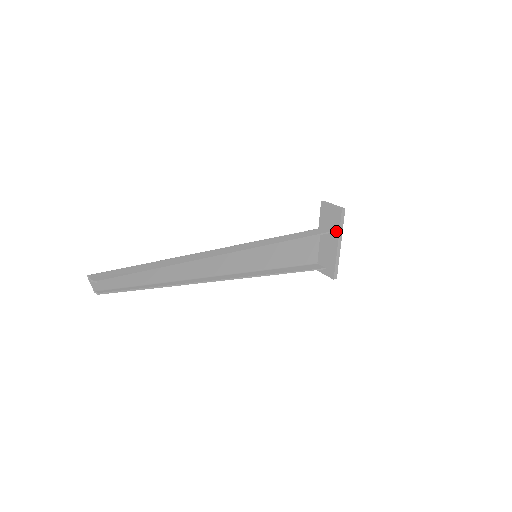
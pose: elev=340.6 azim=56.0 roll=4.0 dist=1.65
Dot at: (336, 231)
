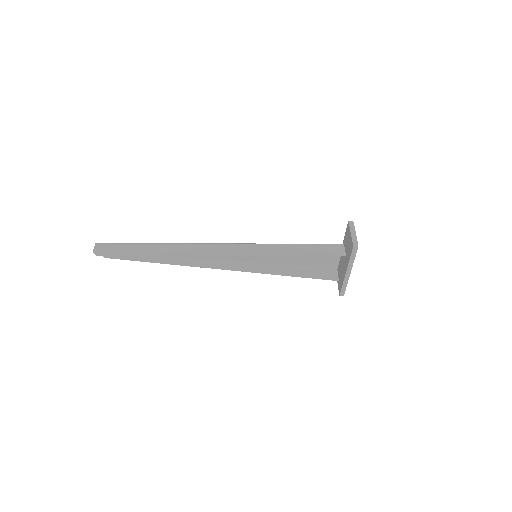
Dot at: (348, 260)
